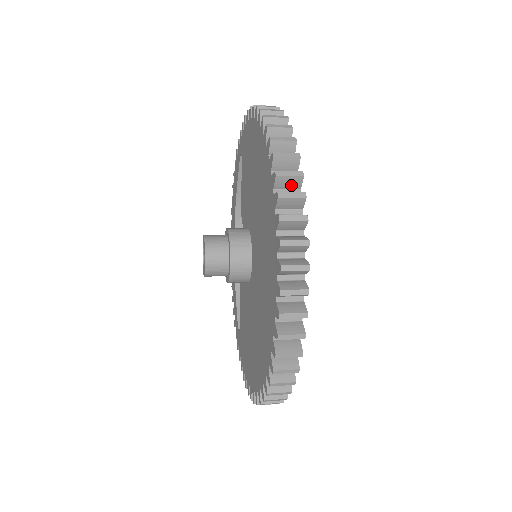
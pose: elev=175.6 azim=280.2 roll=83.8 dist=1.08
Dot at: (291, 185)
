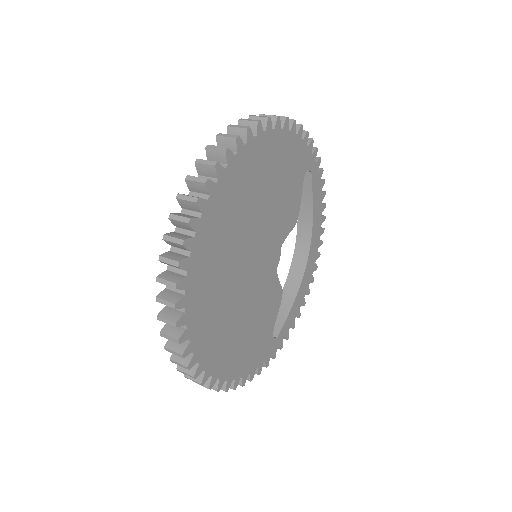
Dot at: (209, 173)
